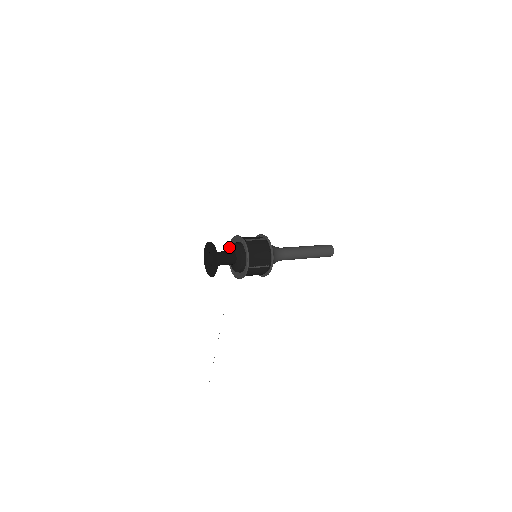
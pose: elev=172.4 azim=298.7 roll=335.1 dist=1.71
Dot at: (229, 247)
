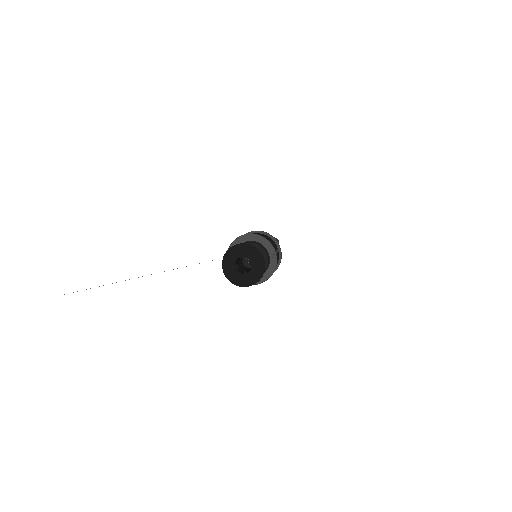
Dot at: (244, 234)
